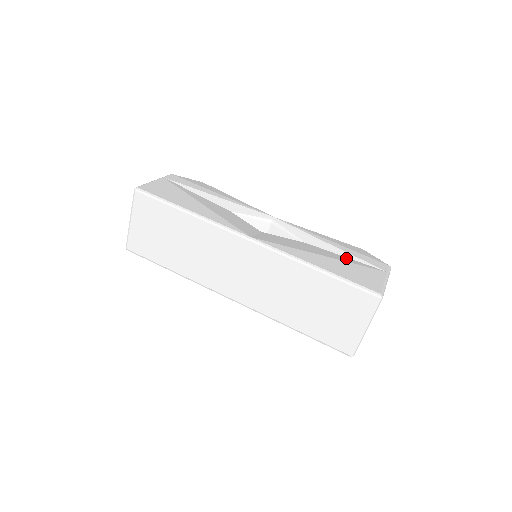
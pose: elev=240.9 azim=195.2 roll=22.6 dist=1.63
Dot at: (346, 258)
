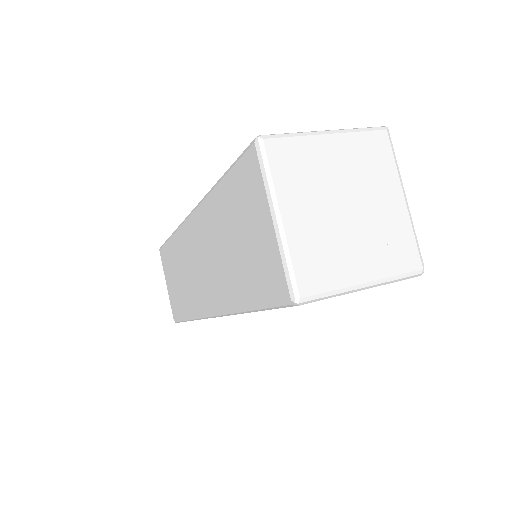
Dot at: occluded
